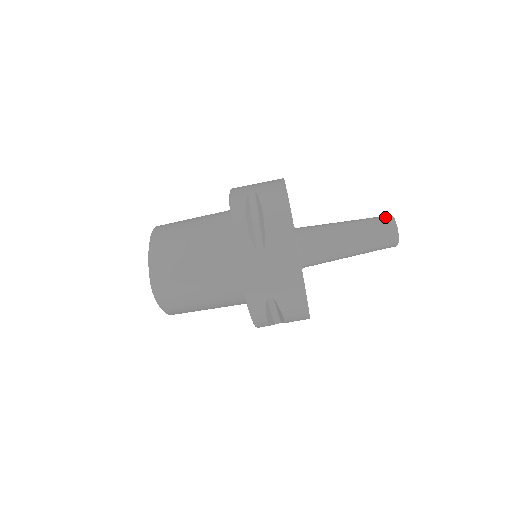
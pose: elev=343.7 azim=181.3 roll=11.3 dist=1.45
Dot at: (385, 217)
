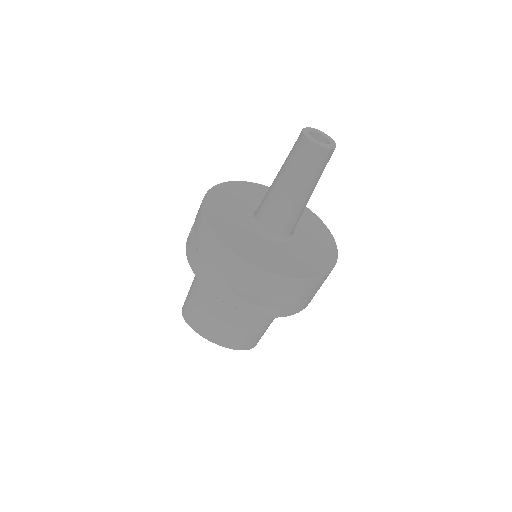
Dot at: (308, 149)
